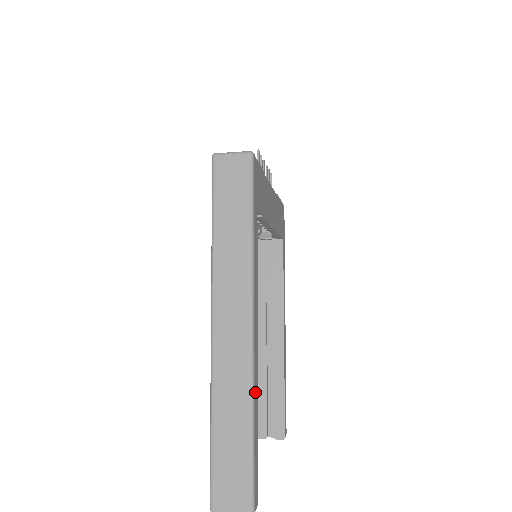
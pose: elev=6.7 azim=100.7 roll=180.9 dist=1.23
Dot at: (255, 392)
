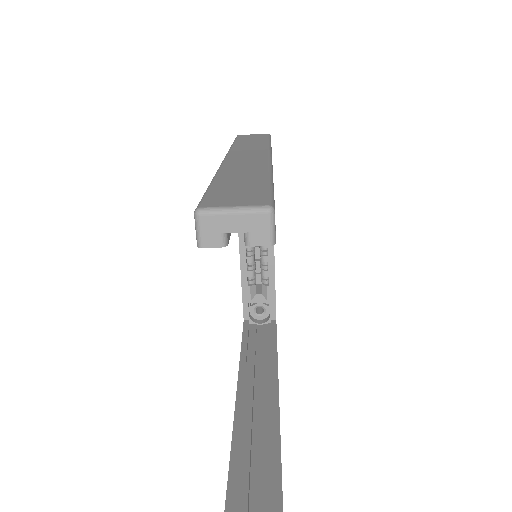
Dot at: occluded
